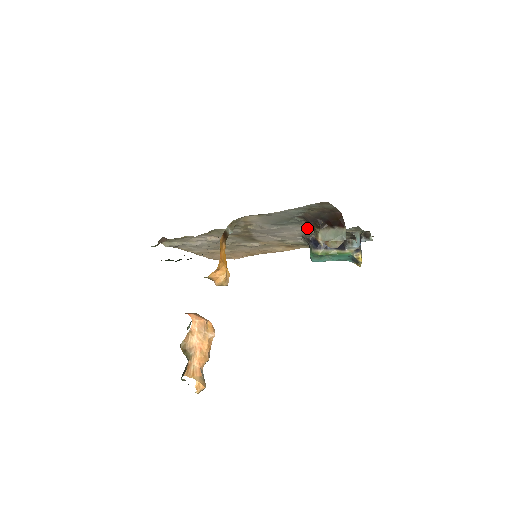
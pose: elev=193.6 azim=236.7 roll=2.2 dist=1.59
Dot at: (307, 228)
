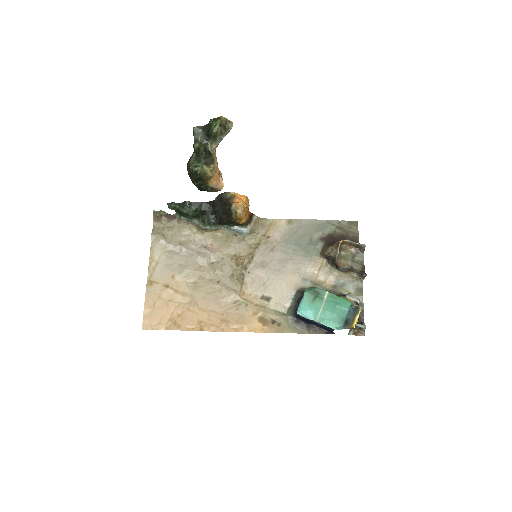
Dot at: (314, 269)
